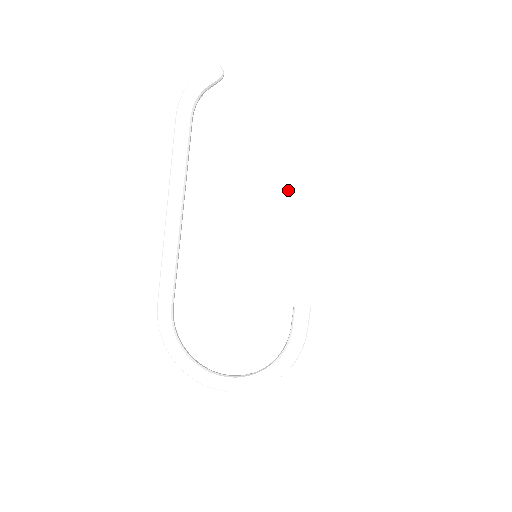
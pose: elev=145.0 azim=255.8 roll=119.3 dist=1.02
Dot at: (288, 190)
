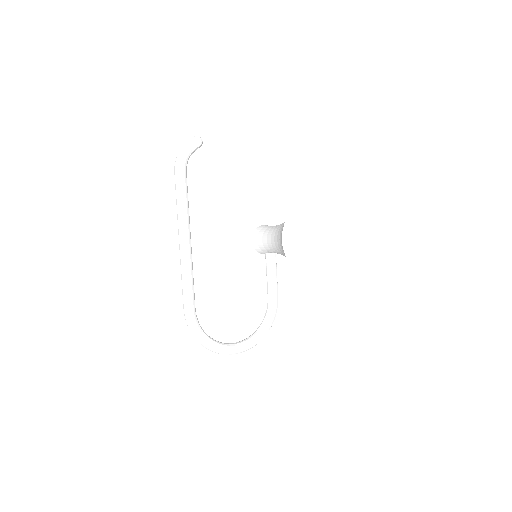
Dot at: (301, 211)
